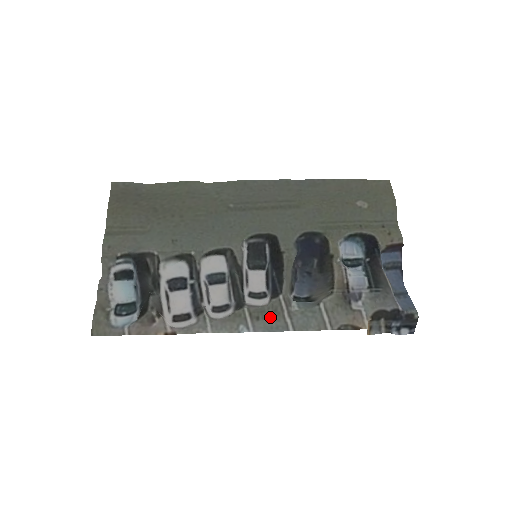
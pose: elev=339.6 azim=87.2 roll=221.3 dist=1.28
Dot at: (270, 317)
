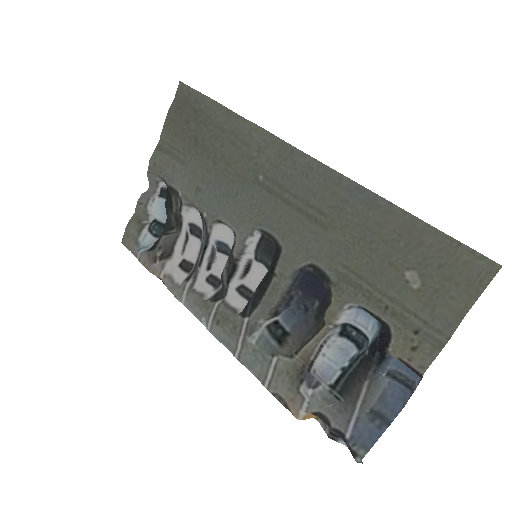
Dot at: (227, 330)
